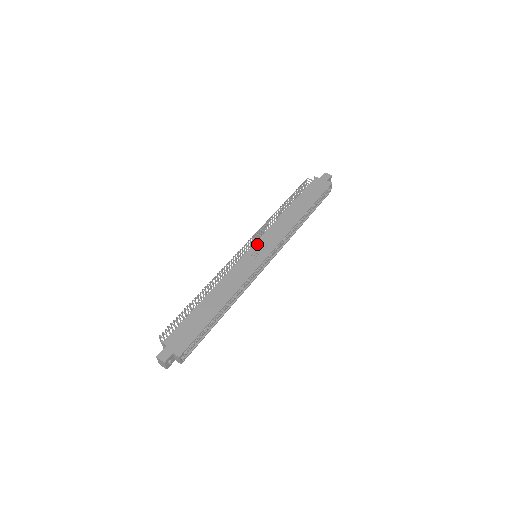
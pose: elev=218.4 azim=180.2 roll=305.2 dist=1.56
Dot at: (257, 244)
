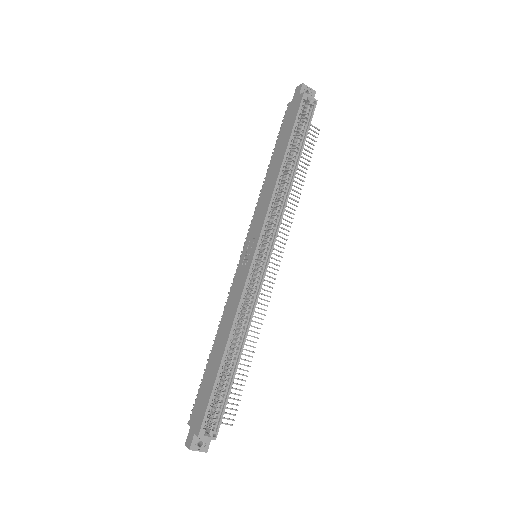
Dot at: (246, 243)
